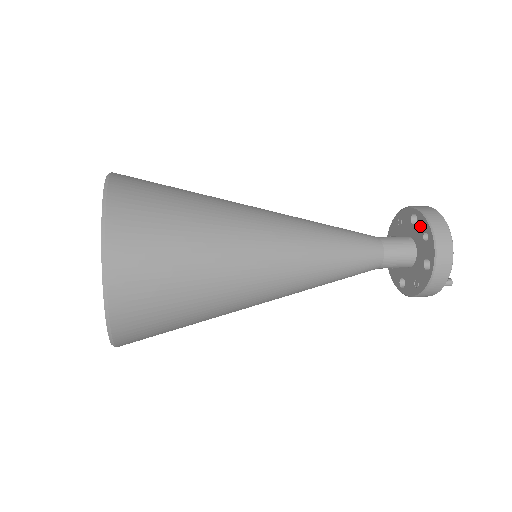
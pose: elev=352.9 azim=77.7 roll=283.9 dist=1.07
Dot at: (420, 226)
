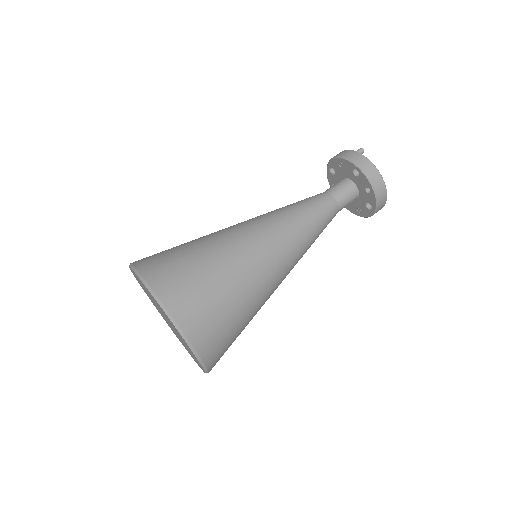
Dot at: (362, 181)
